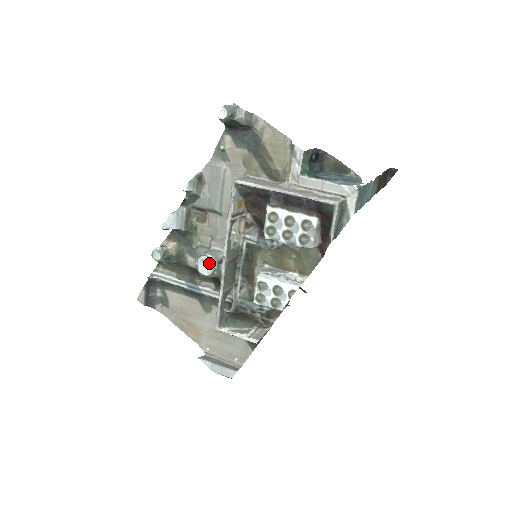
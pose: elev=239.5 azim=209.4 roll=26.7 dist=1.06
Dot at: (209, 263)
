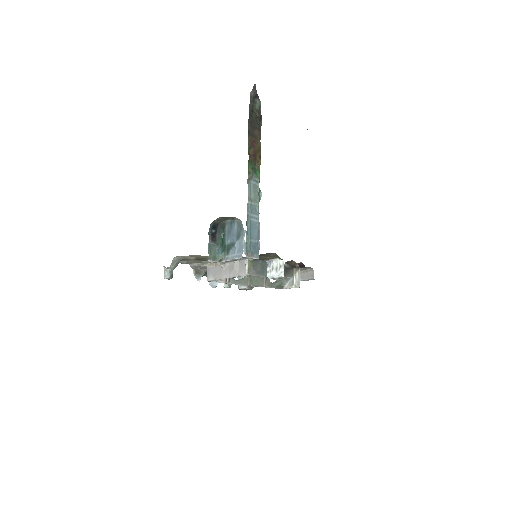
Dot at: (245, 289)
